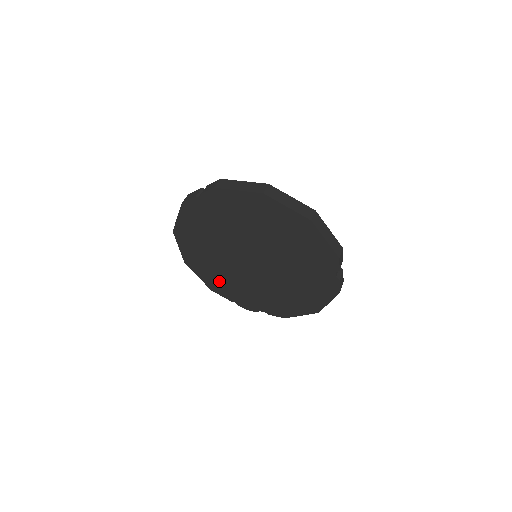
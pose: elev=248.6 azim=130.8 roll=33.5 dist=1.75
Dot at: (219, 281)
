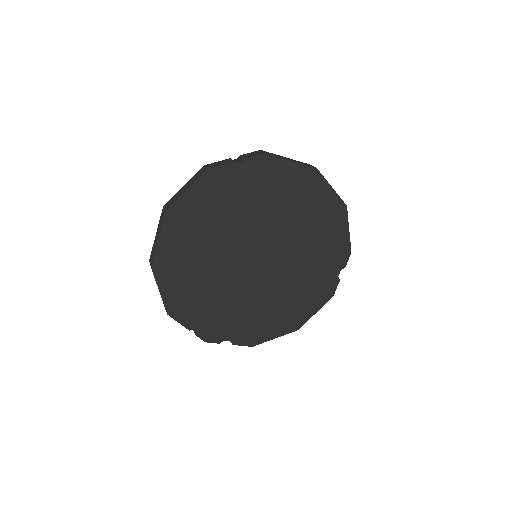
Dot at: (190, 296)
